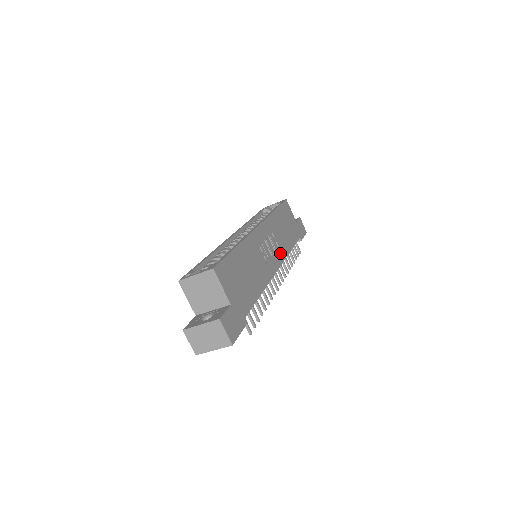
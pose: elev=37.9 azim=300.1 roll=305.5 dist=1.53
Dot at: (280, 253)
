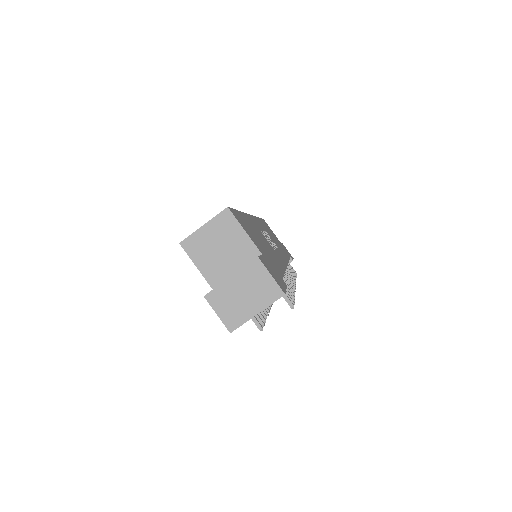
Dot at: occluded
